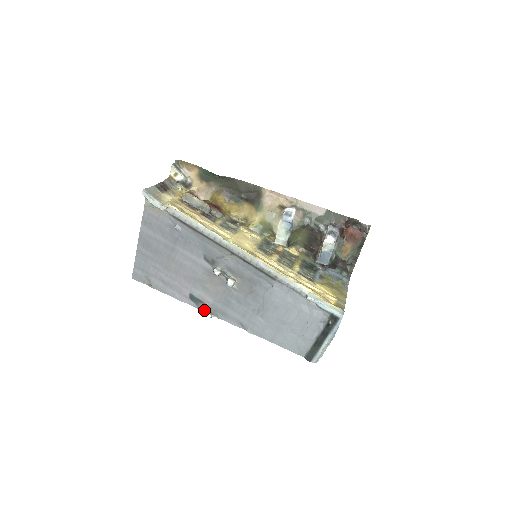
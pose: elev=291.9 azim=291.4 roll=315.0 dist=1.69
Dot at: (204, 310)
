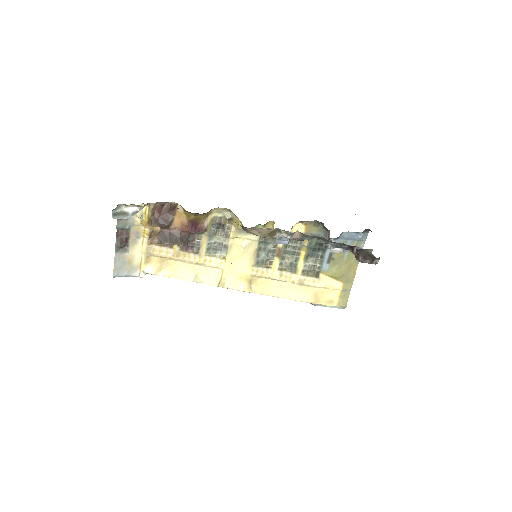
Dot at: occluded
